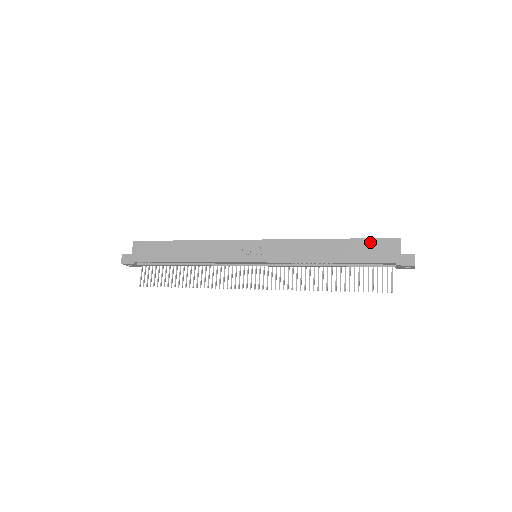
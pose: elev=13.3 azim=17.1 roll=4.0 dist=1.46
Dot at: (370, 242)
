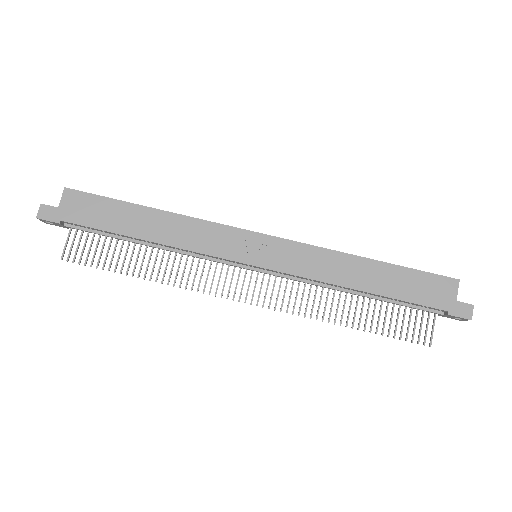
Dot at: (420, 276)
